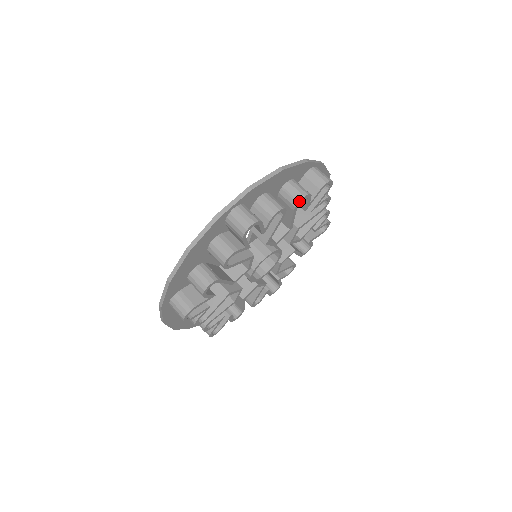
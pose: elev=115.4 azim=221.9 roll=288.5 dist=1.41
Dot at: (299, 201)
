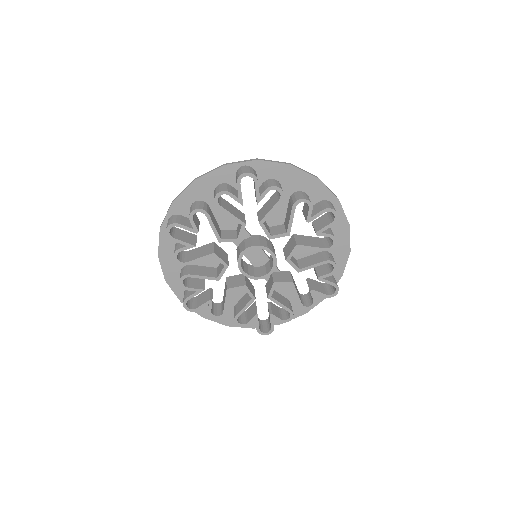
Dot at: (214, 200)
